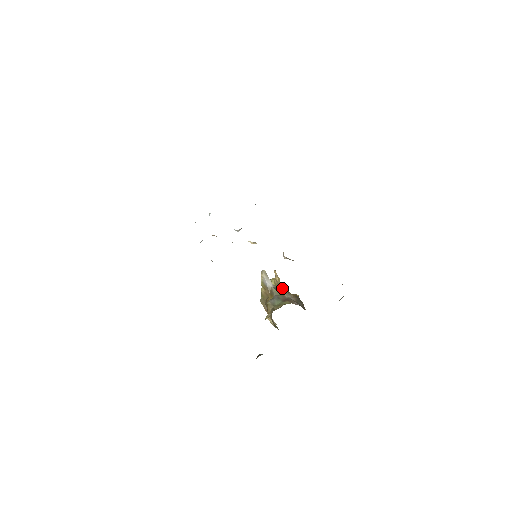
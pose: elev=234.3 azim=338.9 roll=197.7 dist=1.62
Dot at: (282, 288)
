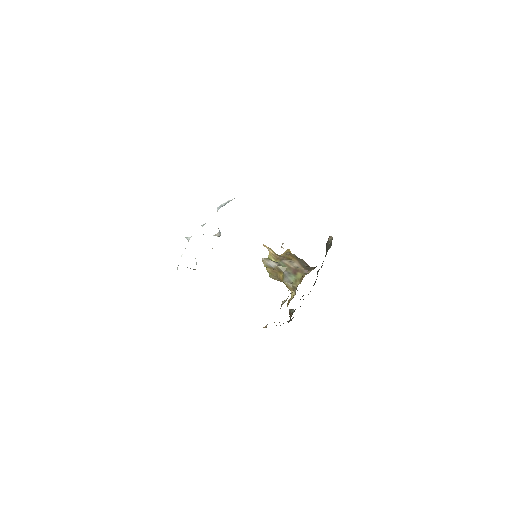
Dot at: (283, 260)
